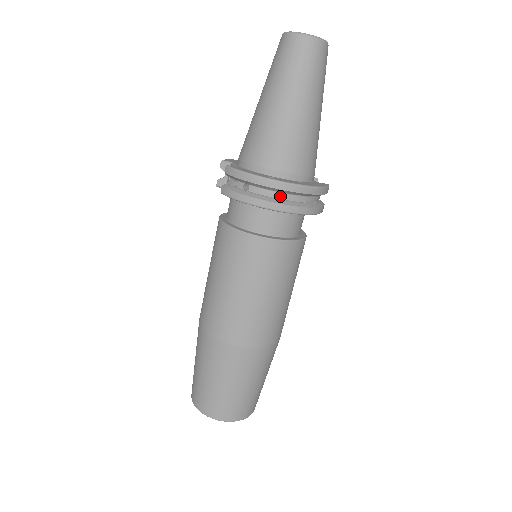
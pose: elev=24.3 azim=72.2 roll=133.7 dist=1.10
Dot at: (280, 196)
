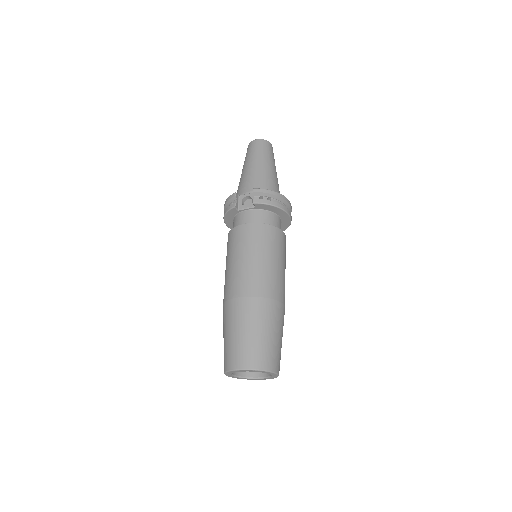
Dot at: occluded
